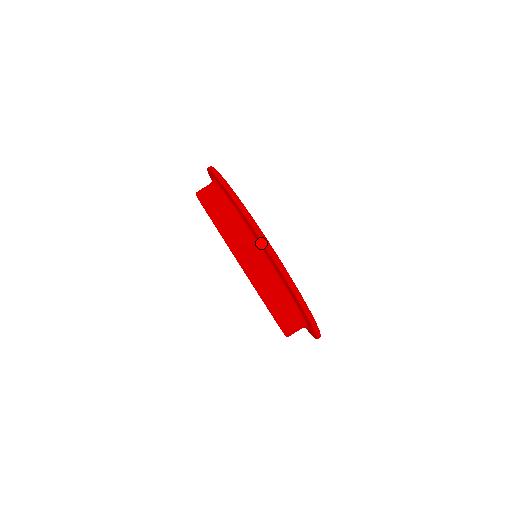
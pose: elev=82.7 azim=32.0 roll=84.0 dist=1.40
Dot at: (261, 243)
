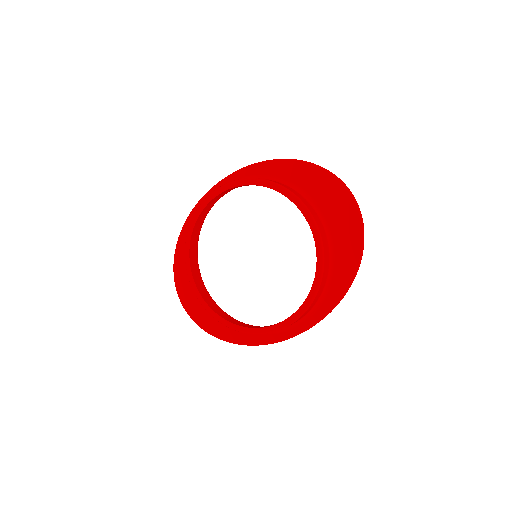
Dot at: (333, 188)
